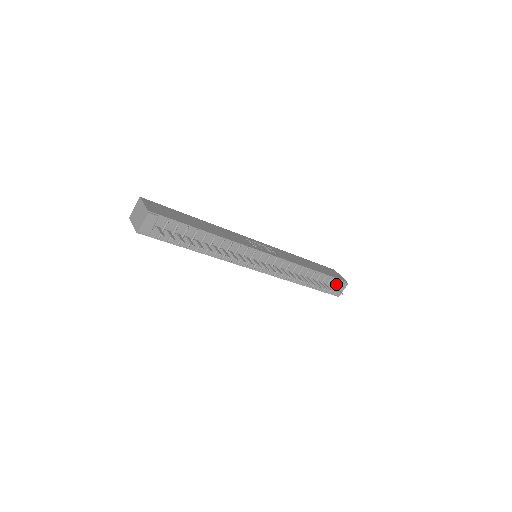
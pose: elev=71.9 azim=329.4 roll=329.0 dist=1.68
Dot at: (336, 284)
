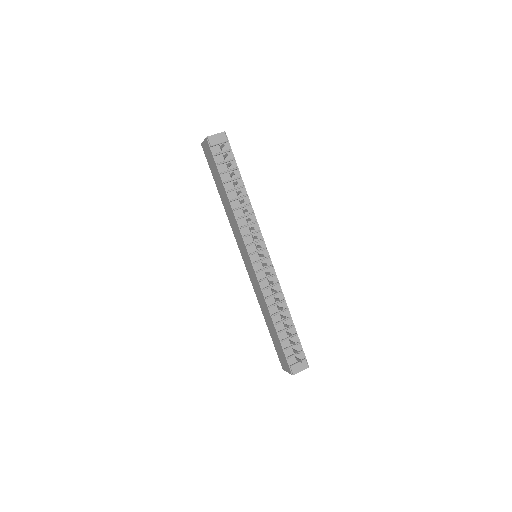
Dot at: (299, 357)
